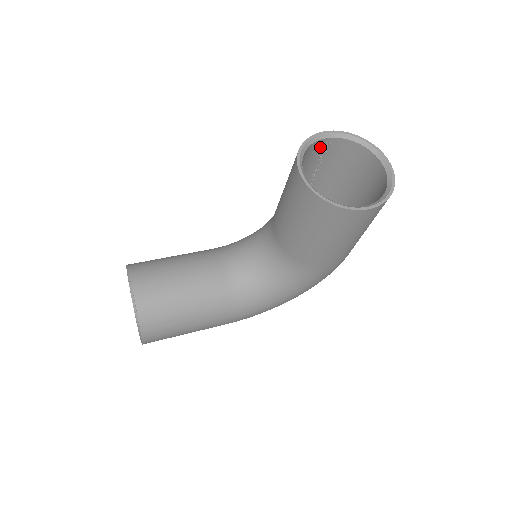
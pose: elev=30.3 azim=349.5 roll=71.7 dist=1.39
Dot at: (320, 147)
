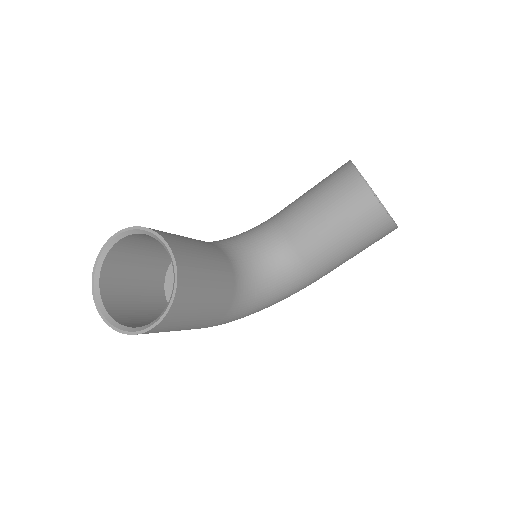
Dot at: occluded
